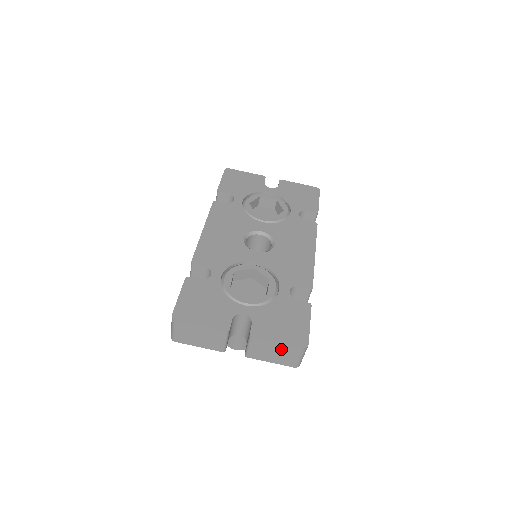
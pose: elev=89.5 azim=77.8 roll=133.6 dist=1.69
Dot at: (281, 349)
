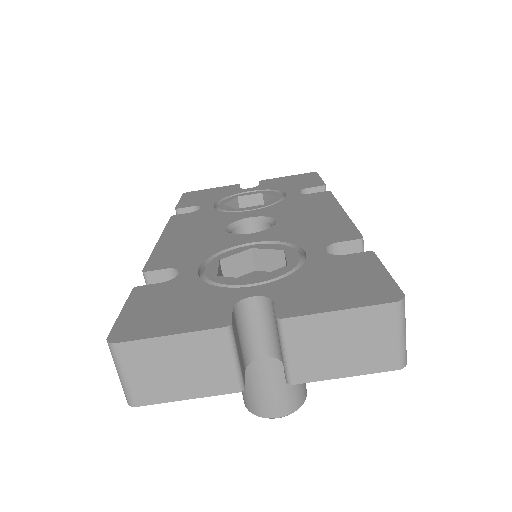
Dot at: (352, 327)
